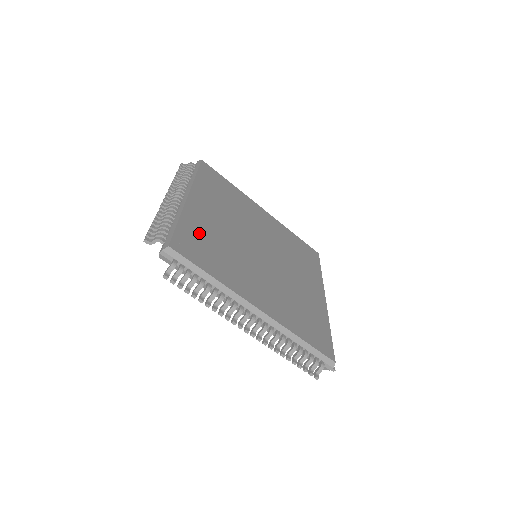
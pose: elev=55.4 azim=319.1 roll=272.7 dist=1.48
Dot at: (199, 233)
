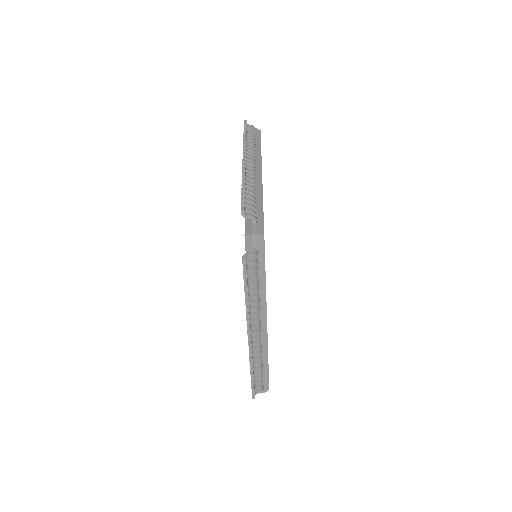
Dot at: occluded
